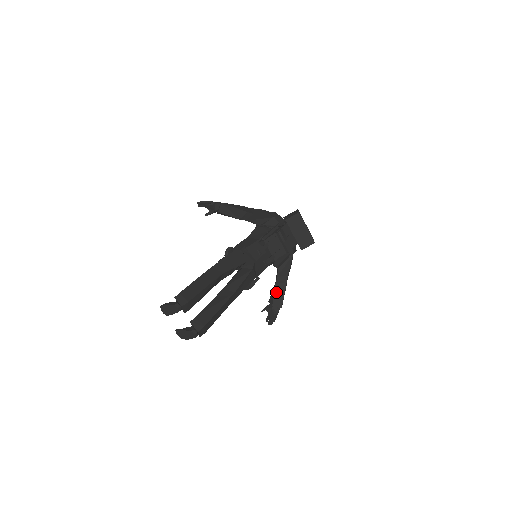
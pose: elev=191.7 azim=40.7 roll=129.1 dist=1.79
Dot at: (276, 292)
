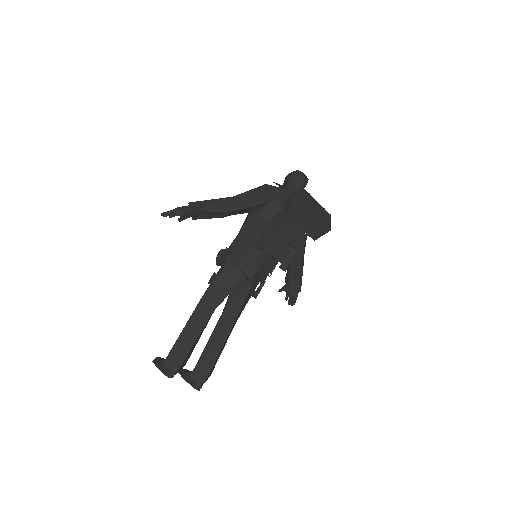
Dot at: (291, 276)
